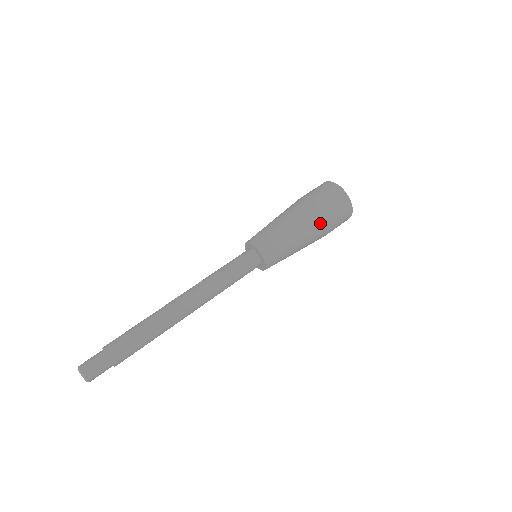
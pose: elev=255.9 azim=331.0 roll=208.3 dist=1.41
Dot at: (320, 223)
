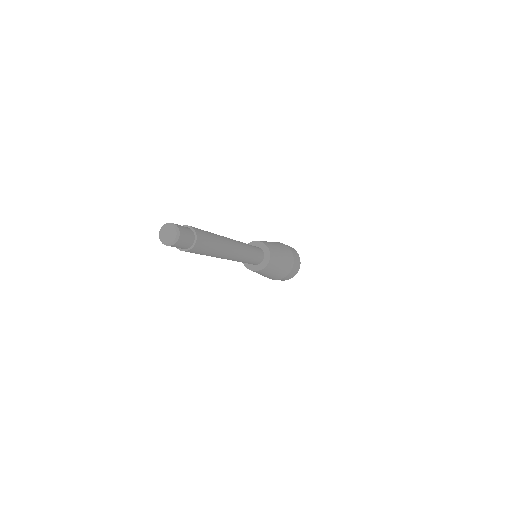
Dot at: (285, 246)
